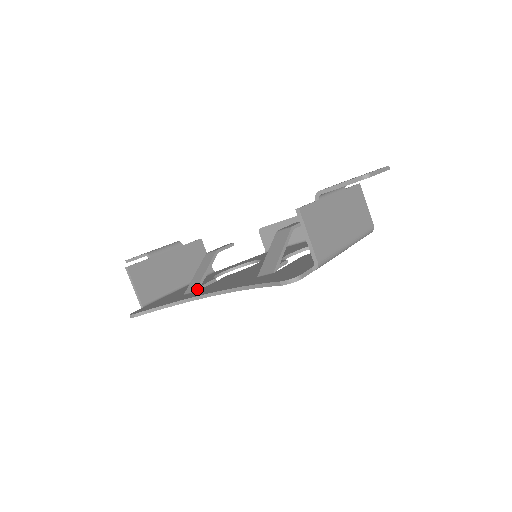
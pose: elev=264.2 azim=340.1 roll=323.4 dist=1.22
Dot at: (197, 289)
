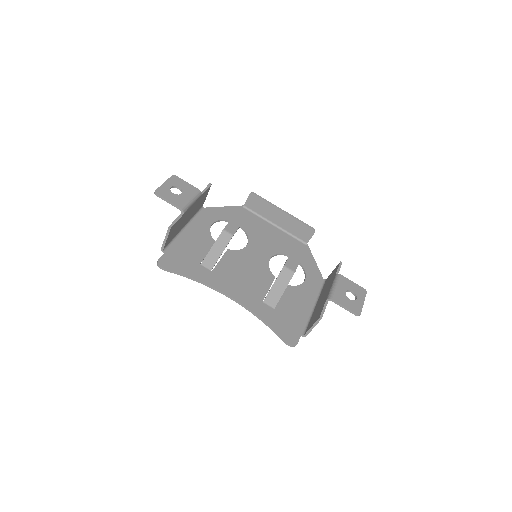
Dot at: occluded
